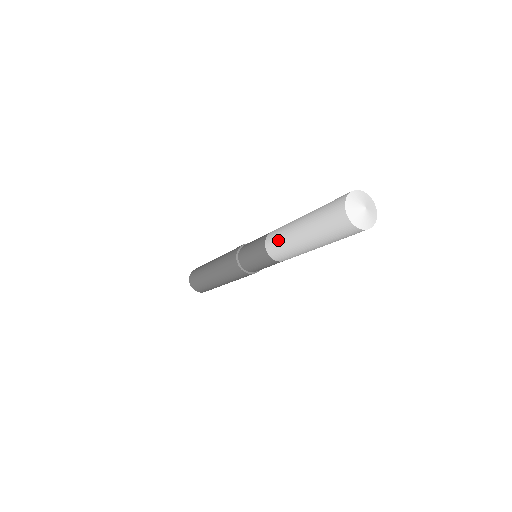
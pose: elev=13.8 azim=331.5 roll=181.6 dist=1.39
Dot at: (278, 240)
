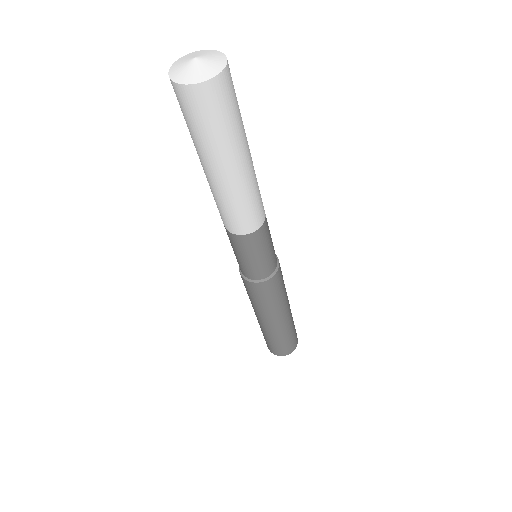
Dot at: (223, 210)
